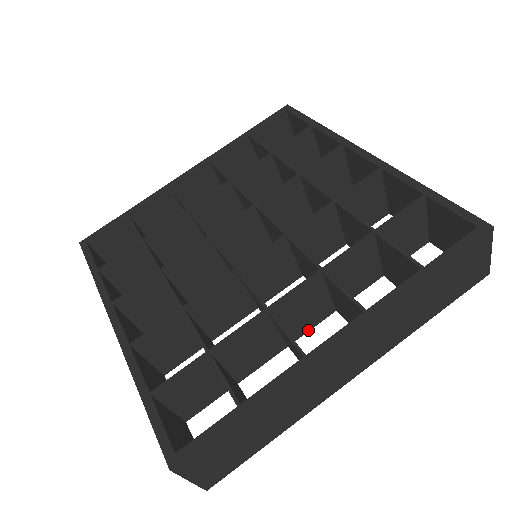
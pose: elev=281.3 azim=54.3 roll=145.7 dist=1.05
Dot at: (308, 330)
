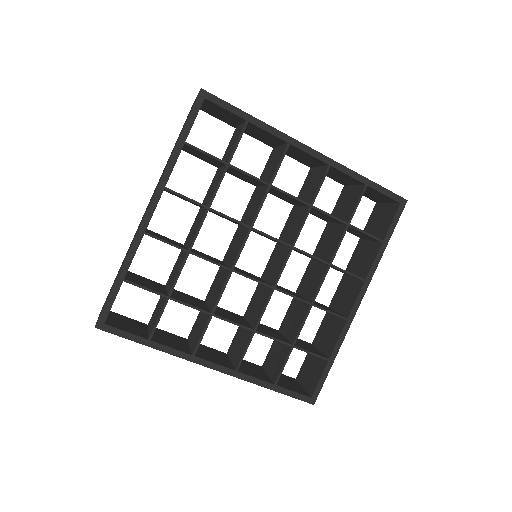
Dot at: (303, 280)
